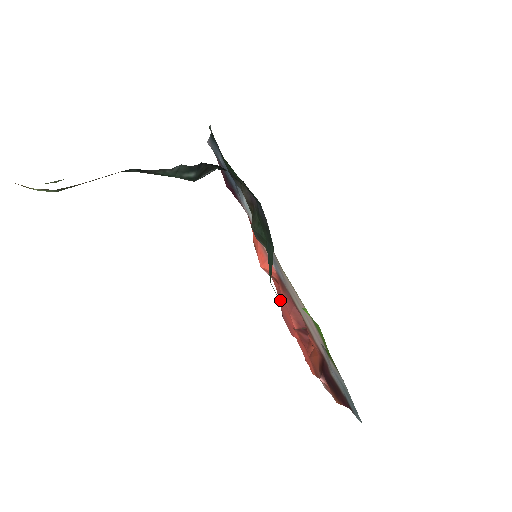
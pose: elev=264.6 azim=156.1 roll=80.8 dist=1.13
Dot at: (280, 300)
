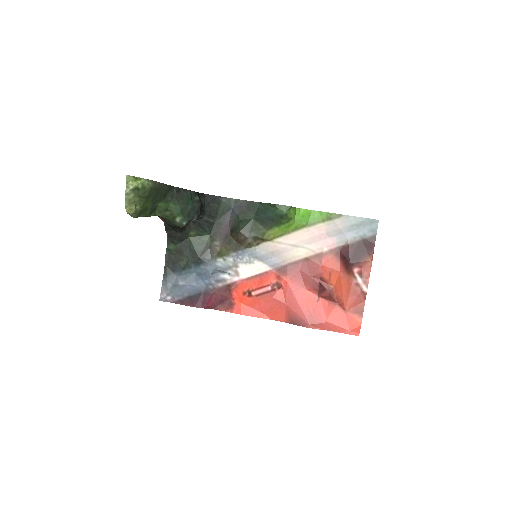
Dot at: (293, 301)
